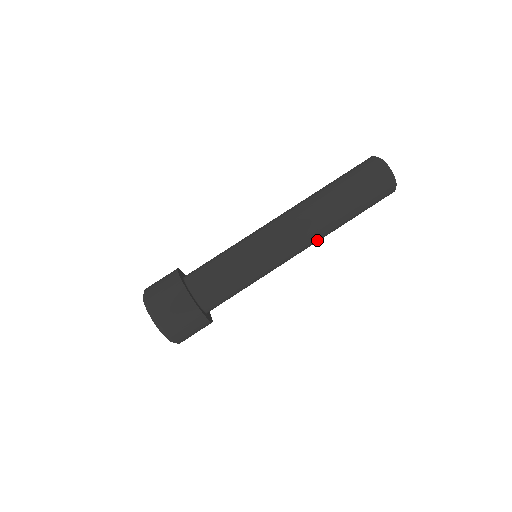
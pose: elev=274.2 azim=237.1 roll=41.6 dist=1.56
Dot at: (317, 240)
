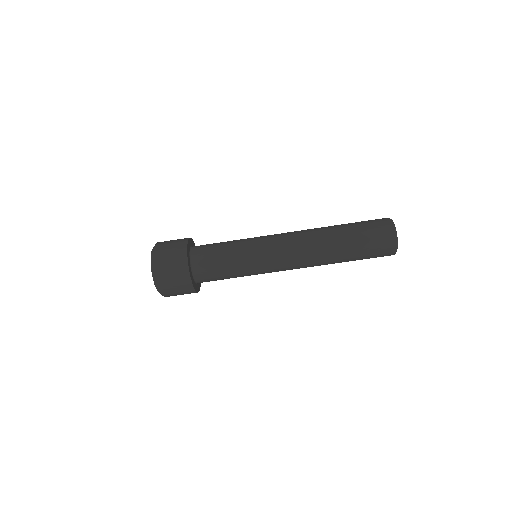
Dot at: (310, 264)
